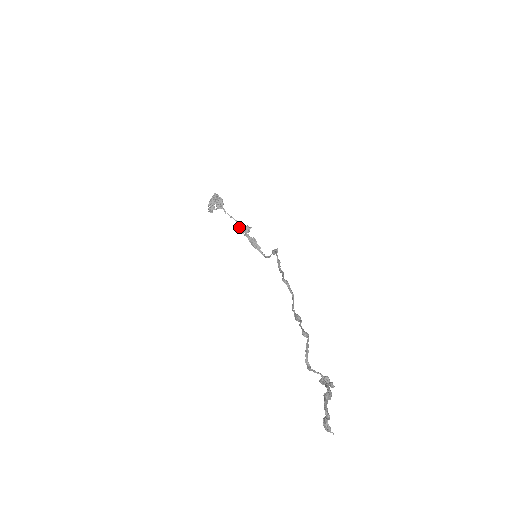
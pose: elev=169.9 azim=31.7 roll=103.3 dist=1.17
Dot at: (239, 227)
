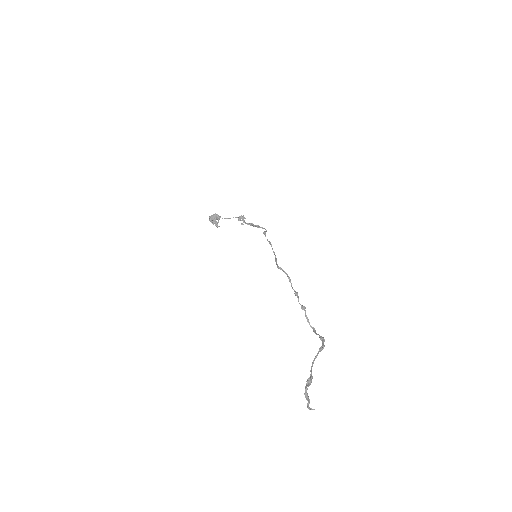
Dot at: occluded
